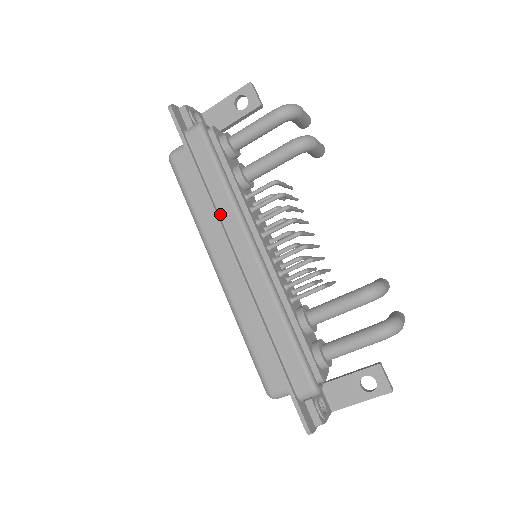
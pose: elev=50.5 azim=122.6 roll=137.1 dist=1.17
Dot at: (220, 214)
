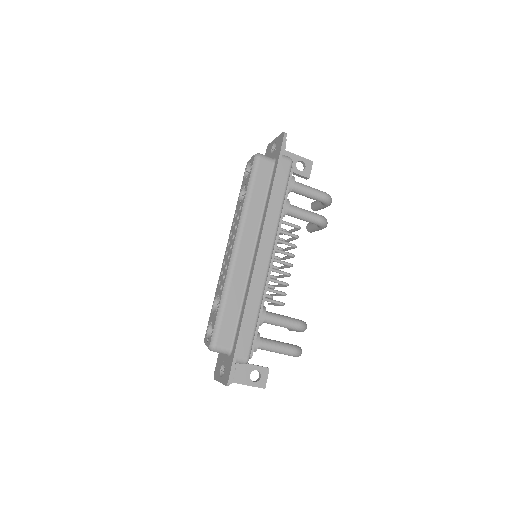
Dot at: (268, 218)
